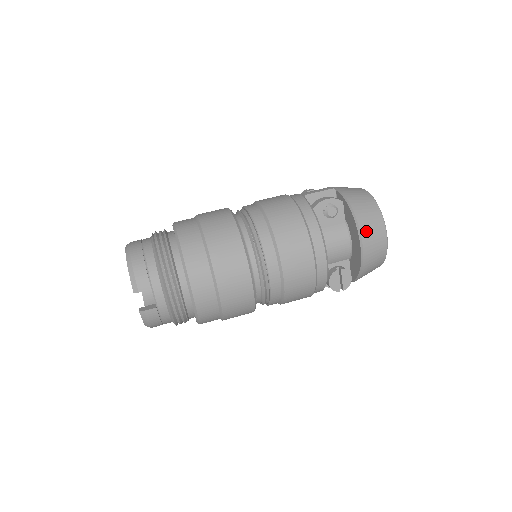
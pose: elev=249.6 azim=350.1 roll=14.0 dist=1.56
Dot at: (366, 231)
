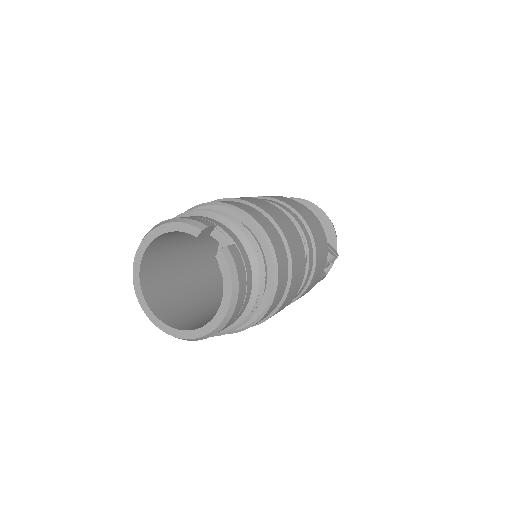
Dot at: occluded
